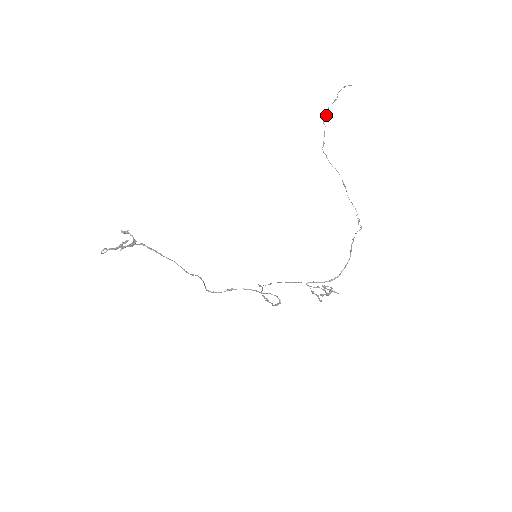
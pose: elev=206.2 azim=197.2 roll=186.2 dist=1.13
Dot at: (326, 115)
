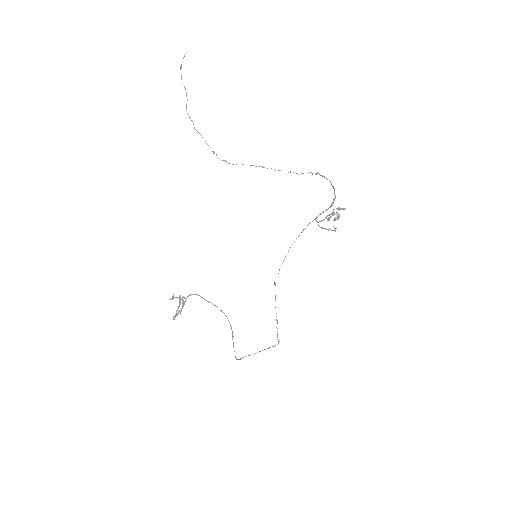
Dot at: occluded
